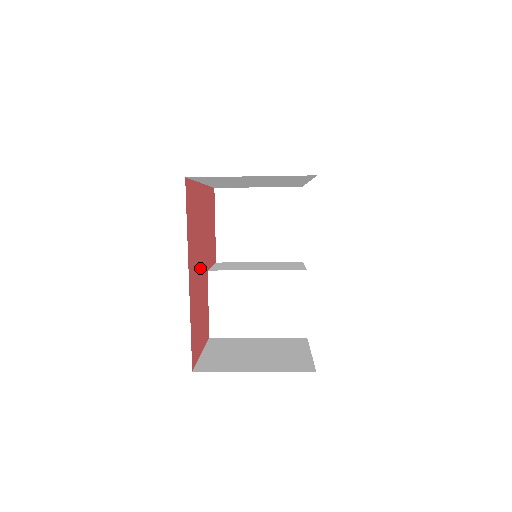
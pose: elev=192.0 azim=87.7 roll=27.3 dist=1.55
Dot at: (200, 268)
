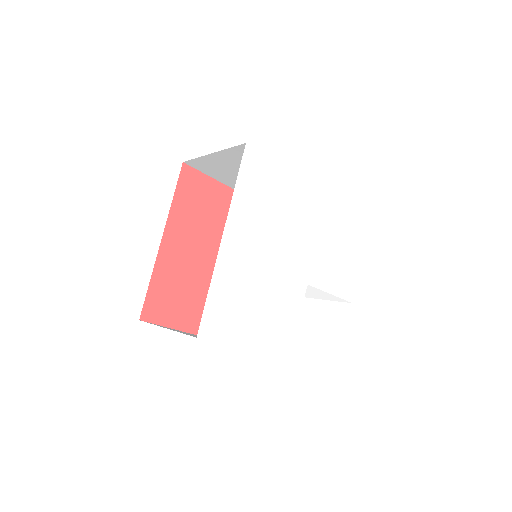
Dot at: (210, 258)
